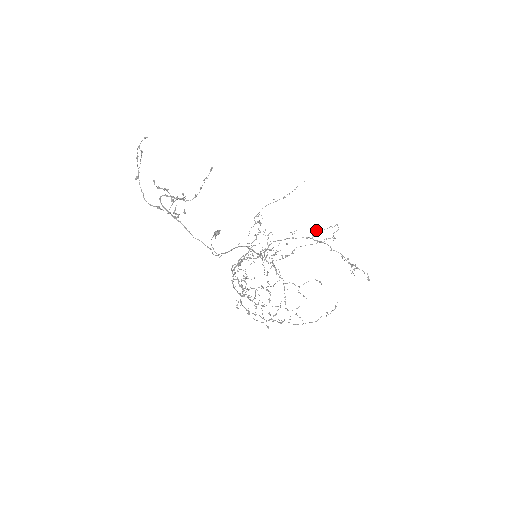
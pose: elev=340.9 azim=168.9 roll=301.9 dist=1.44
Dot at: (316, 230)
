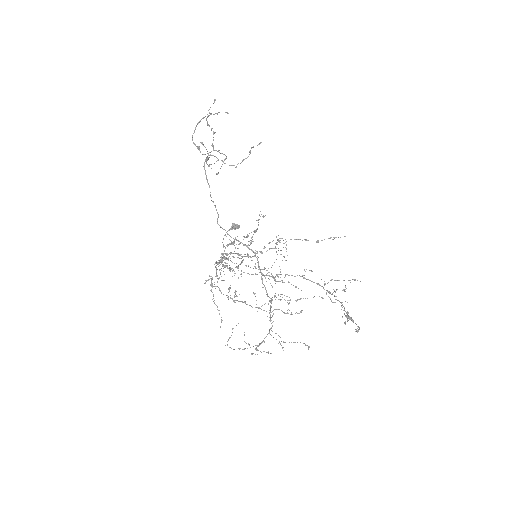
Dot at: (331, 279)
